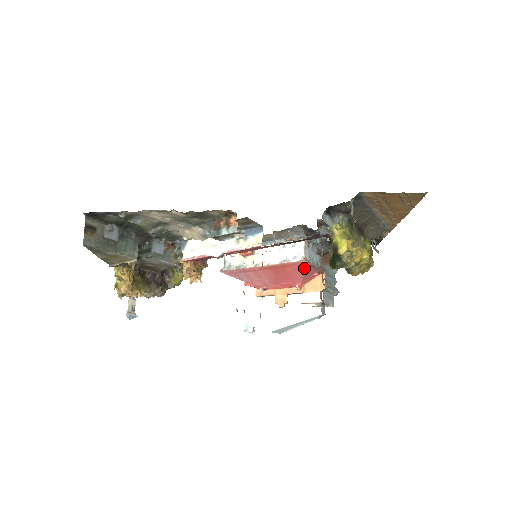
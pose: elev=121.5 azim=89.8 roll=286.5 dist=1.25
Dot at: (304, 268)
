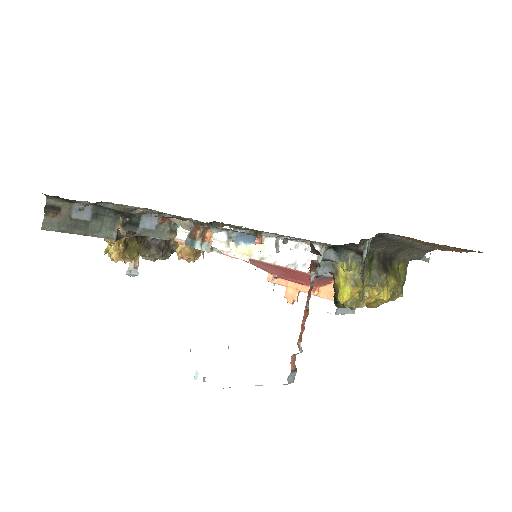
Dot at: (314, 278)
